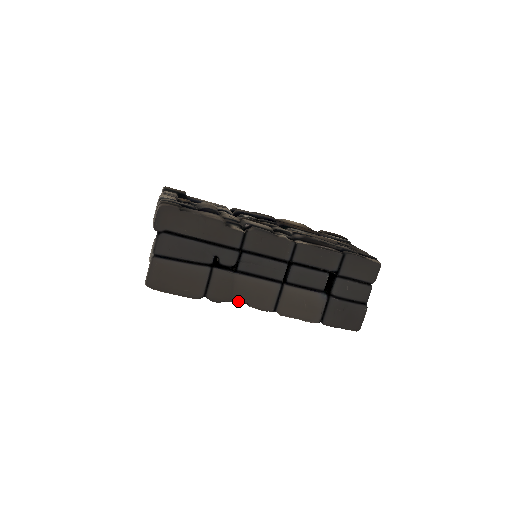
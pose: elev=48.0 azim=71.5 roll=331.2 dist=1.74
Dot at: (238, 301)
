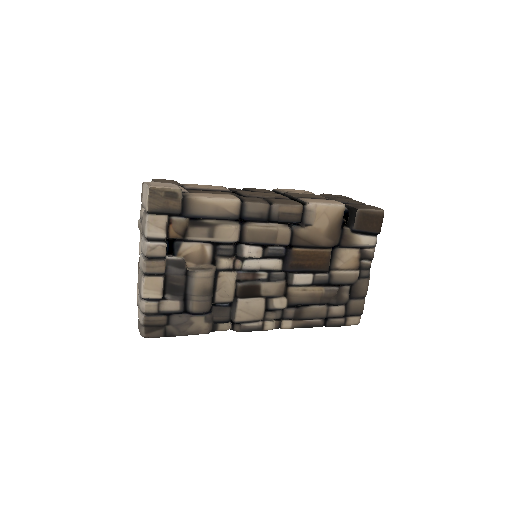
Dot at: occluded
